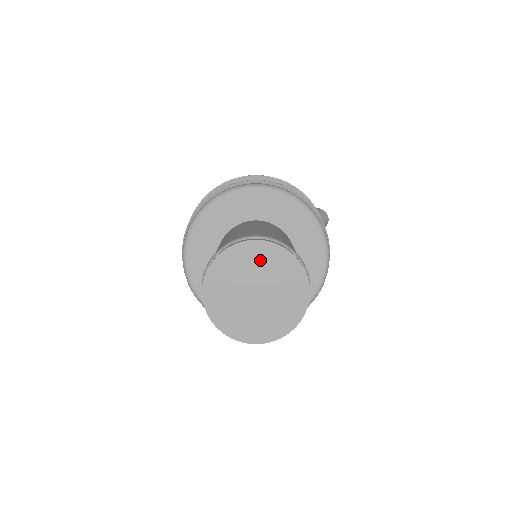
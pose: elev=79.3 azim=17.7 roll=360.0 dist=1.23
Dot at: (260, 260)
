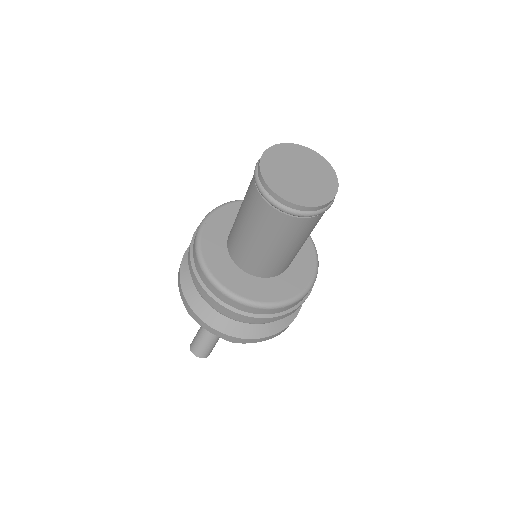
Dot at: (284, 155)
